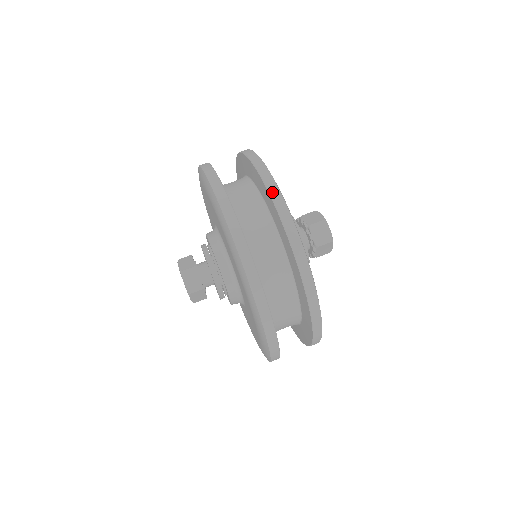
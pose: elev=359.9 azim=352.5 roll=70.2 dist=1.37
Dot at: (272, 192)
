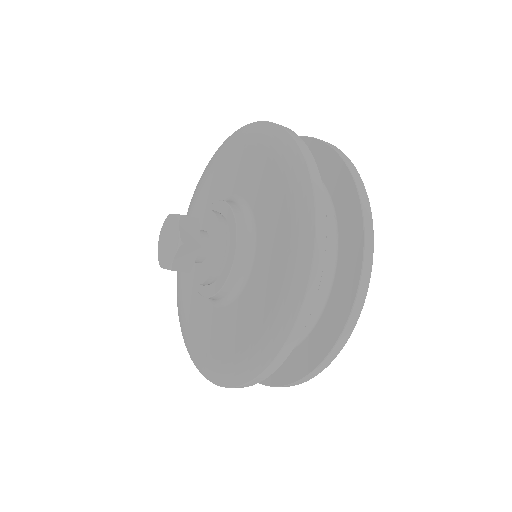
Dot at: (364, 279)
